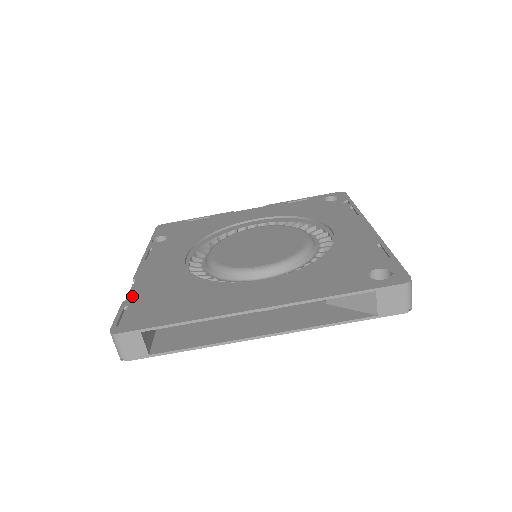
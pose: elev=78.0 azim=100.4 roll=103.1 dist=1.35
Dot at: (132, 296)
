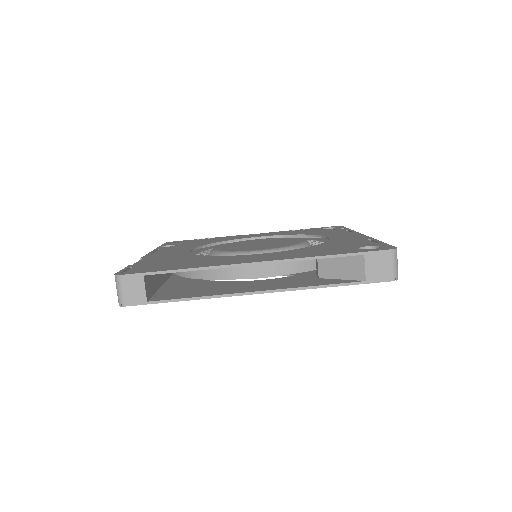
Dot at: (138, 263)
